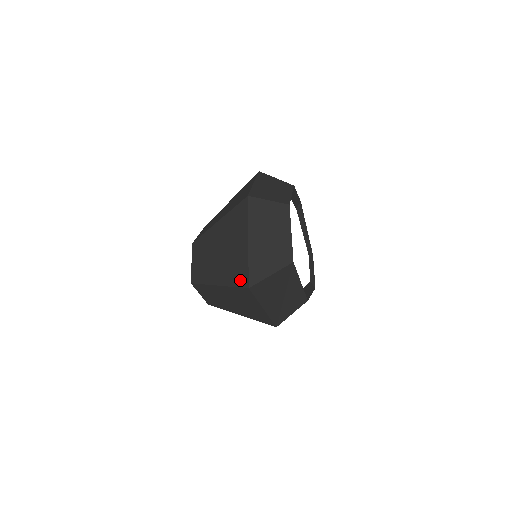
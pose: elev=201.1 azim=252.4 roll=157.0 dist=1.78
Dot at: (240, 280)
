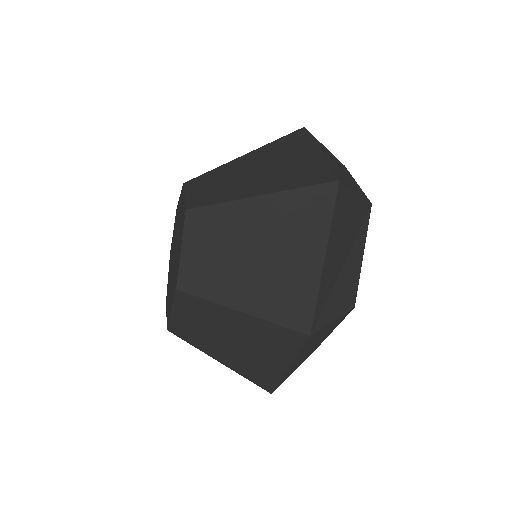
Dot at: (316, 178)
